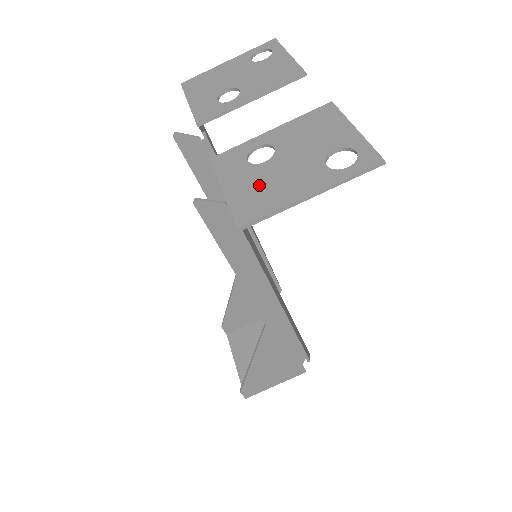
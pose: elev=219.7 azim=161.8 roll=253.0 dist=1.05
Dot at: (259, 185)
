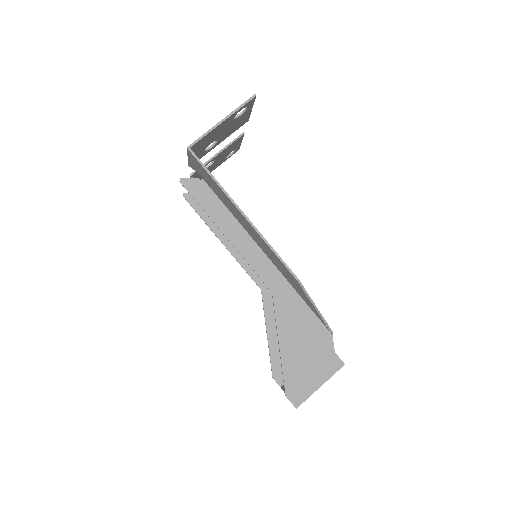
Dot at: occluded
